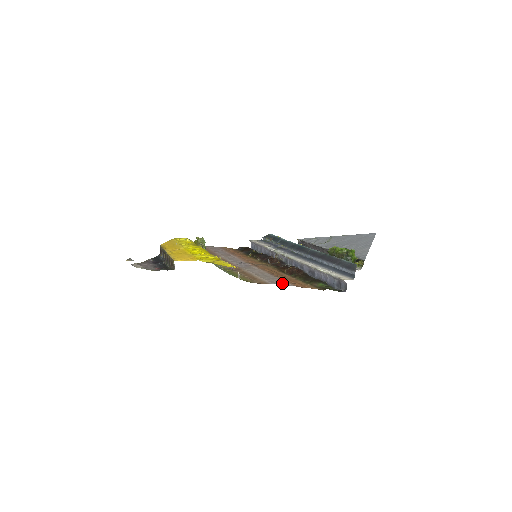
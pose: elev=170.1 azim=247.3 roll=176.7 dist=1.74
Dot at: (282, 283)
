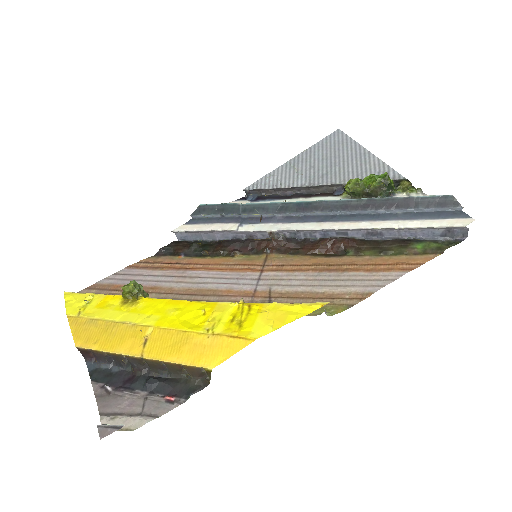
Dot at: (383, 279)
